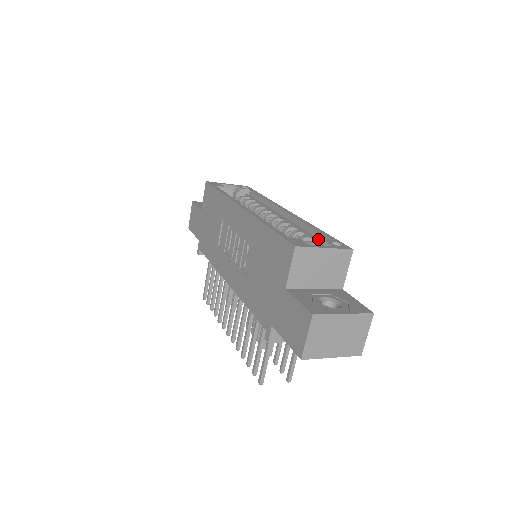
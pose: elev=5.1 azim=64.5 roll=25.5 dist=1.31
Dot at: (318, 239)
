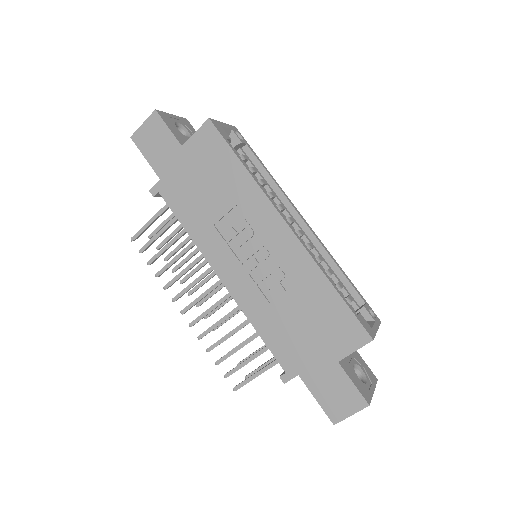
Dot at: (347, 289)
